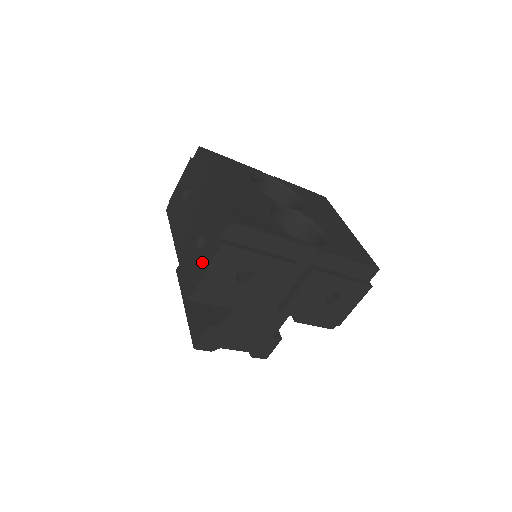
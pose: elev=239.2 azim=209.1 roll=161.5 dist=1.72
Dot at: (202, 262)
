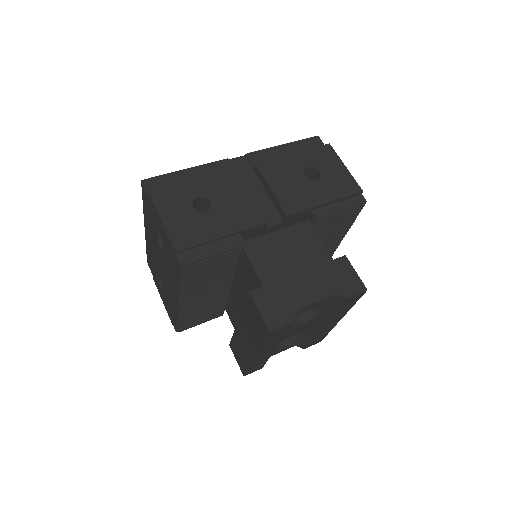
Dot at: (162, 232)
